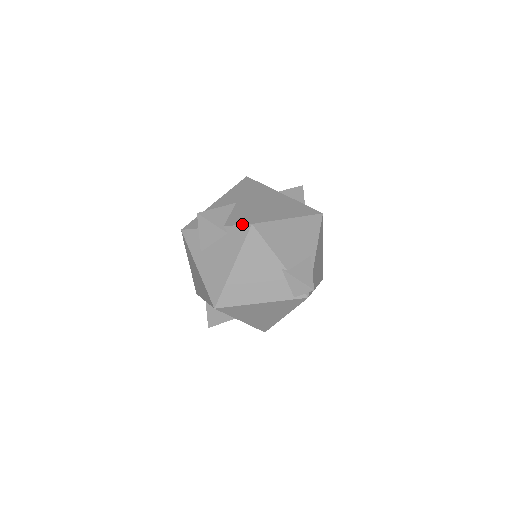
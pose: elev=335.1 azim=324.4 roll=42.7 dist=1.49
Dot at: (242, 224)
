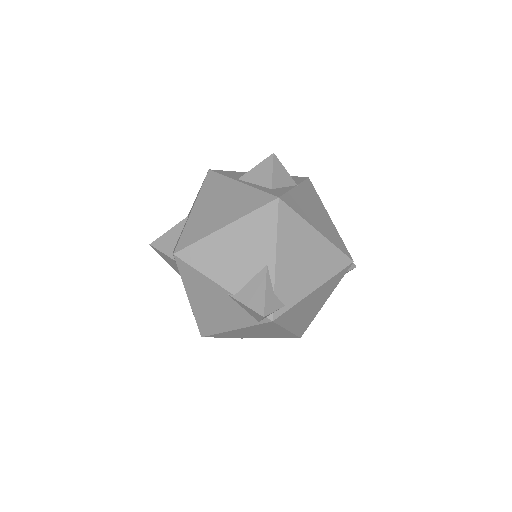
Dot at: occluded
